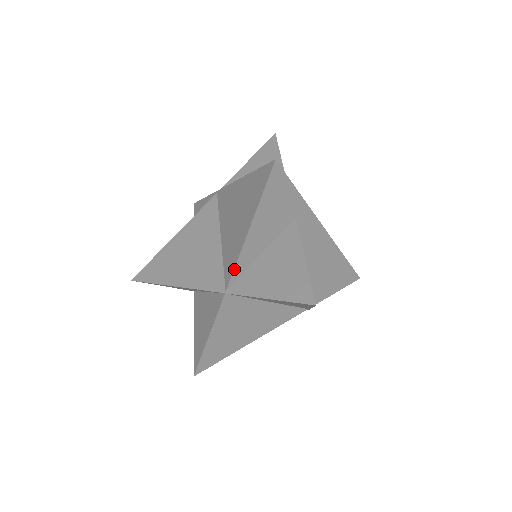
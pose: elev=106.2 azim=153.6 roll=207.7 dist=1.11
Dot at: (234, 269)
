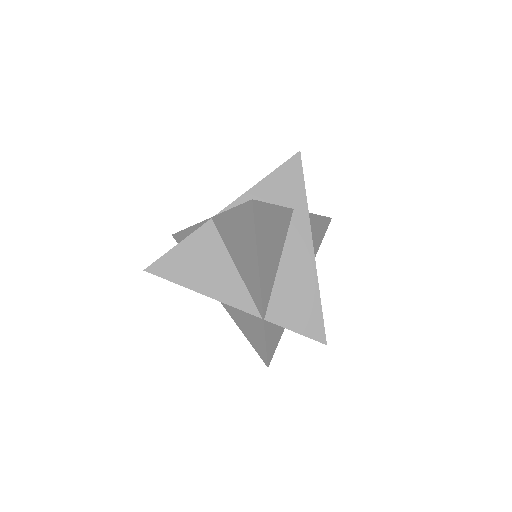
Dot at: (229, 205)
